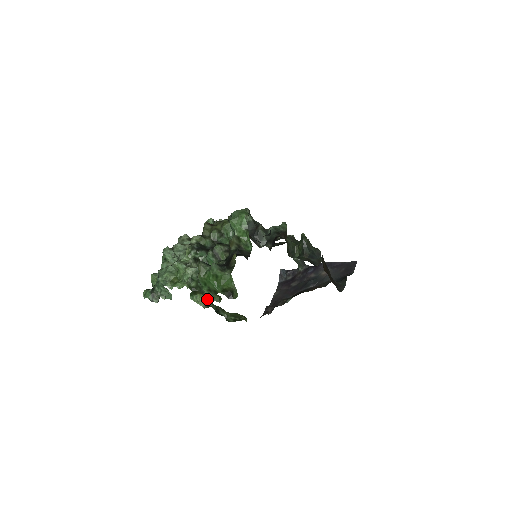
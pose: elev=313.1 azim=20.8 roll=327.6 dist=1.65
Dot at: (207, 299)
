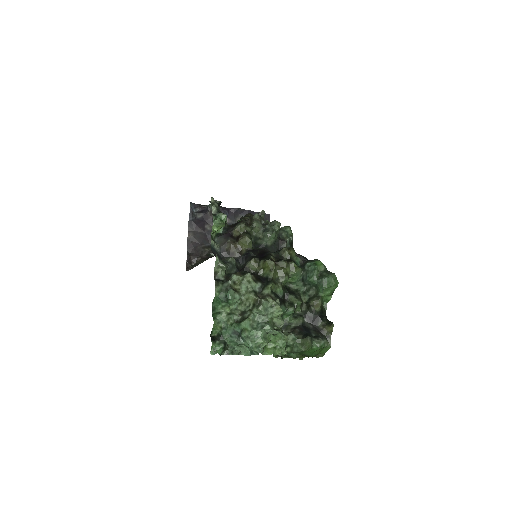
Dot at: (288, 355)
